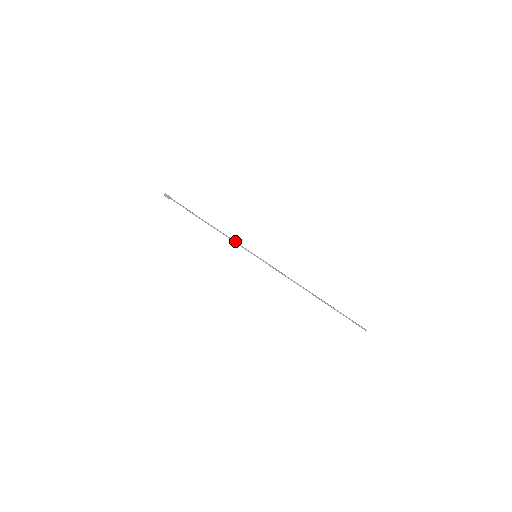
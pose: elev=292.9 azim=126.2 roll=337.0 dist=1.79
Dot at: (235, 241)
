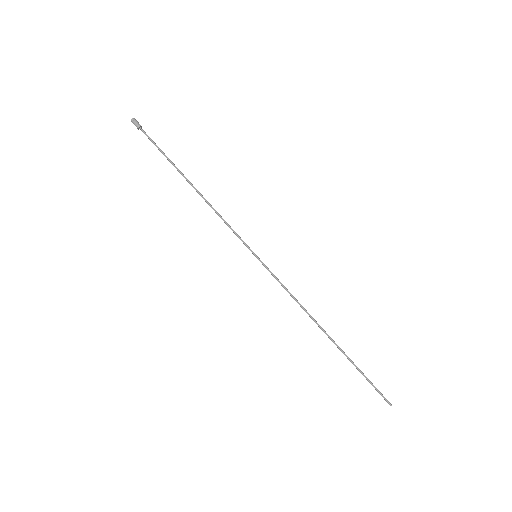
Dot at: (228, 225)
